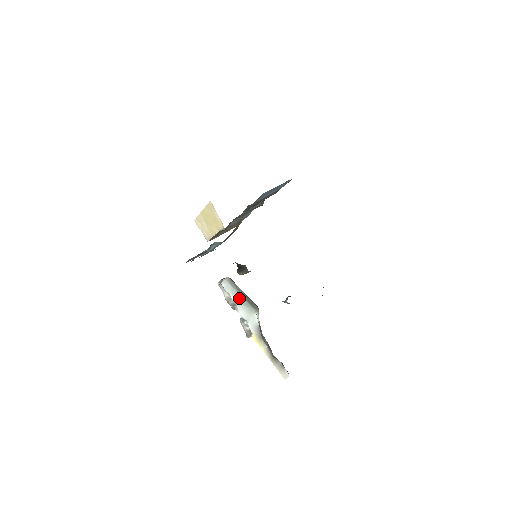
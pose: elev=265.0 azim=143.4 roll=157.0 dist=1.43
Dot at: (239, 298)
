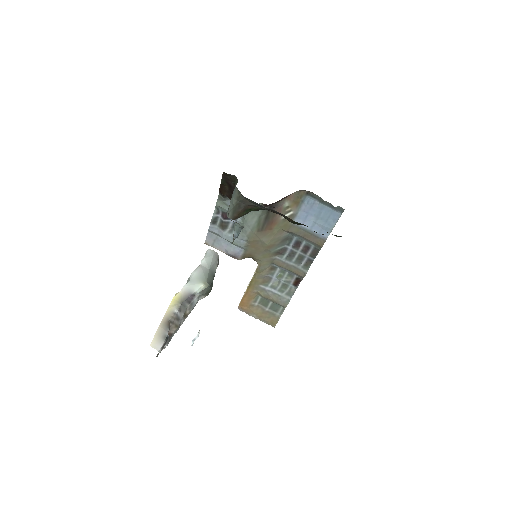
Dot at: (207, 266)
